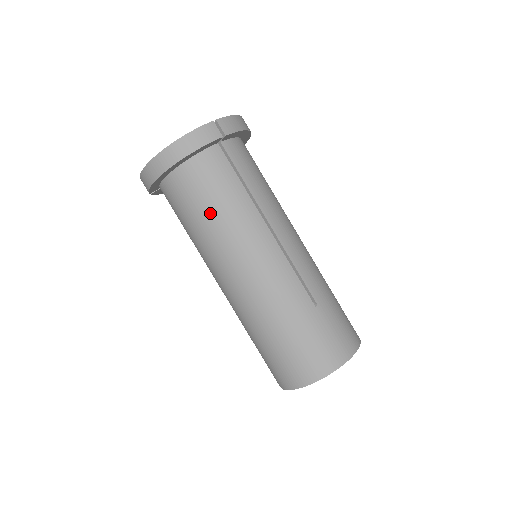
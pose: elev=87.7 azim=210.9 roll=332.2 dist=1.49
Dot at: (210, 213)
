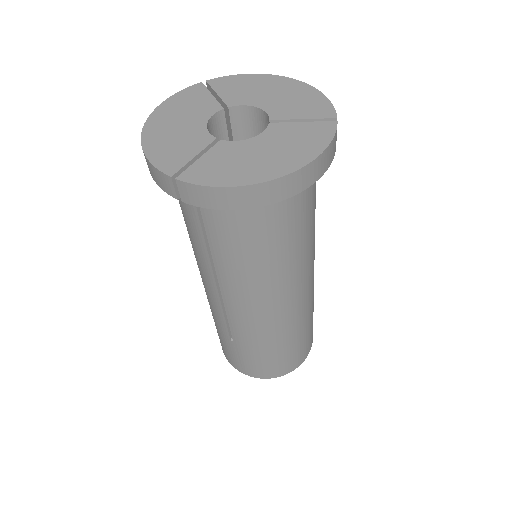
Dot at: (289, 243)
